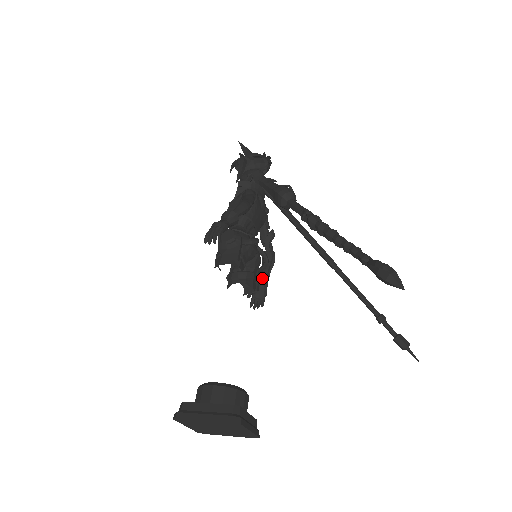
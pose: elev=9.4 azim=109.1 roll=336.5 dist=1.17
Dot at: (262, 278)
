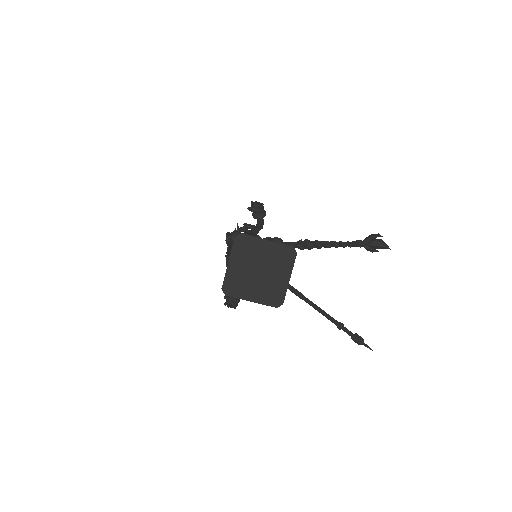
Dot at: occluded
